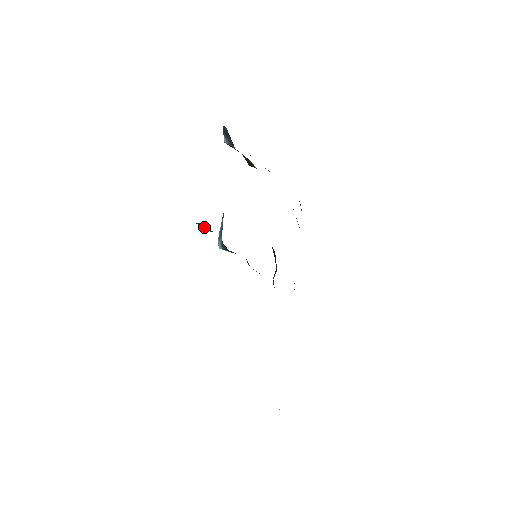
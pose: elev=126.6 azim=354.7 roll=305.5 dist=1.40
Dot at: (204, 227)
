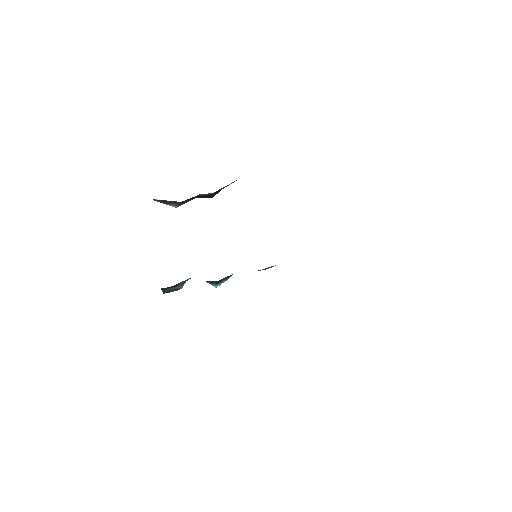
Dot at: (170, 289)
